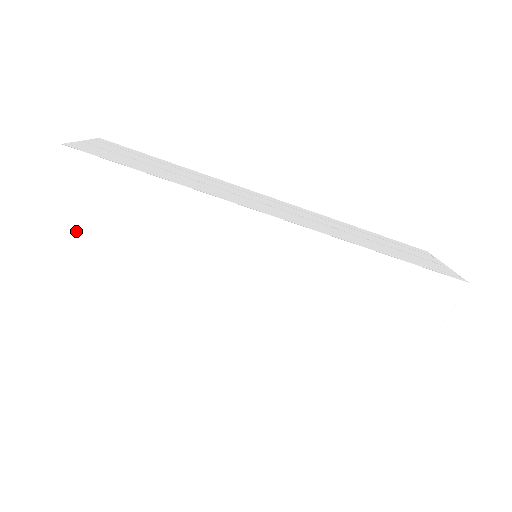
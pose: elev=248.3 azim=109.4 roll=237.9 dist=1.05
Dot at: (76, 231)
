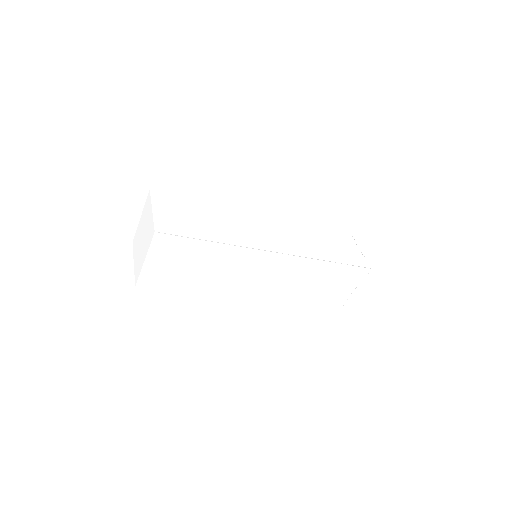
Dot at: (161, 270)
